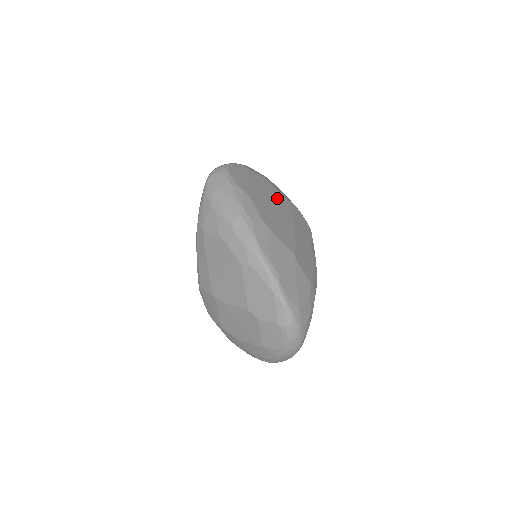
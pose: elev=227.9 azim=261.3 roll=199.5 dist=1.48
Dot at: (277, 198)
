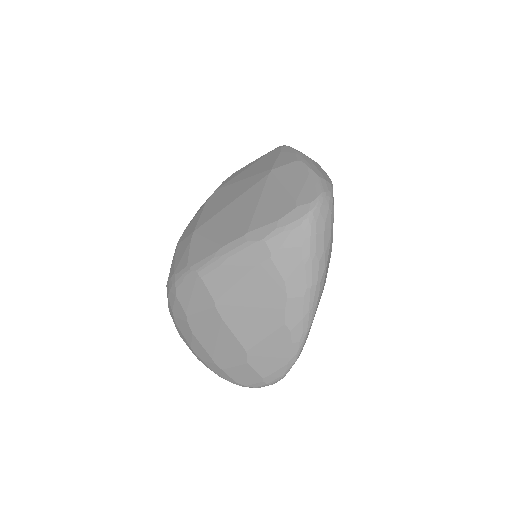
Dot at: occluded
